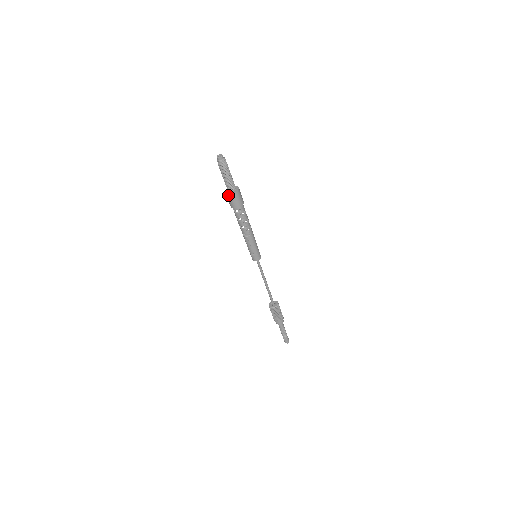
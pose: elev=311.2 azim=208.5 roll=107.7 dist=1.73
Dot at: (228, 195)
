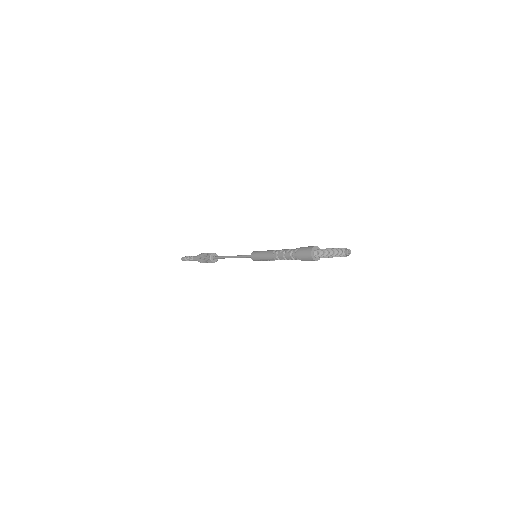
Dot at: occluded
